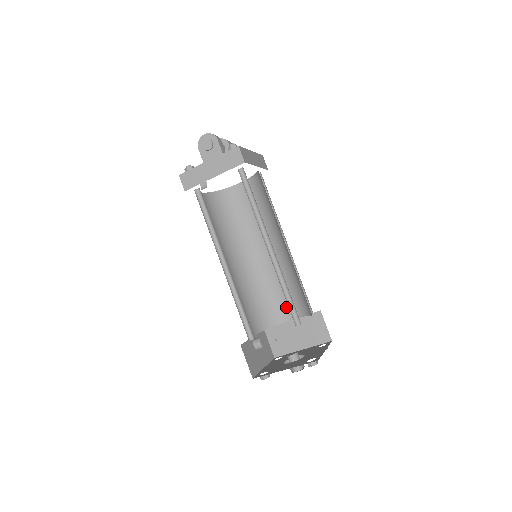
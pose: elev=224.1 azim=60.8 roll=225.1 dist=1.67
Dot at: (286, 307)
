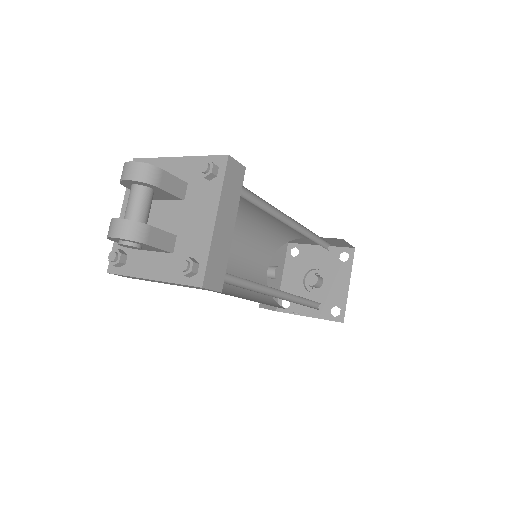
Dot at: (298, 234)
